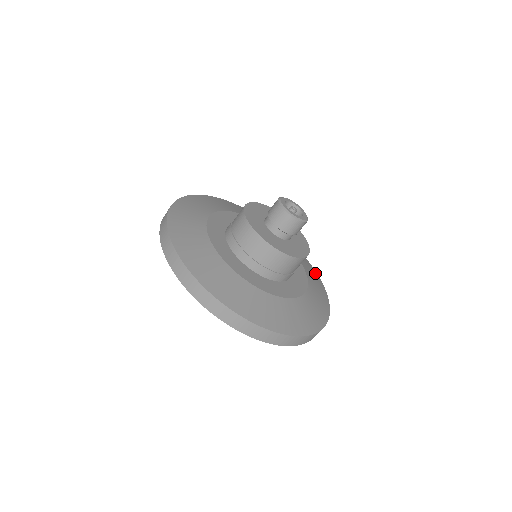
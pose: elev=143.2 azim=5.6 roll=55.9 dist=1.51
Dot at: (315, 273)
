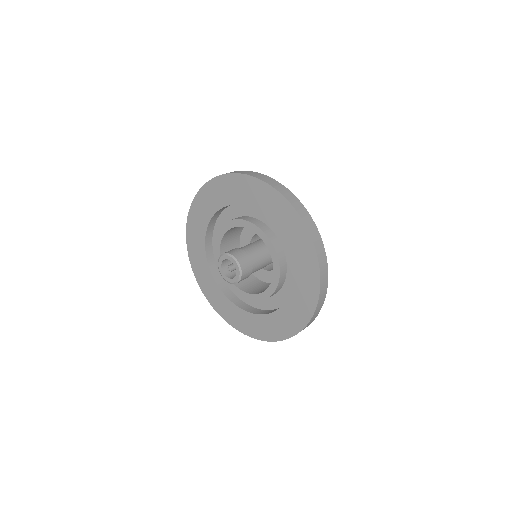
Dot at: occluded
